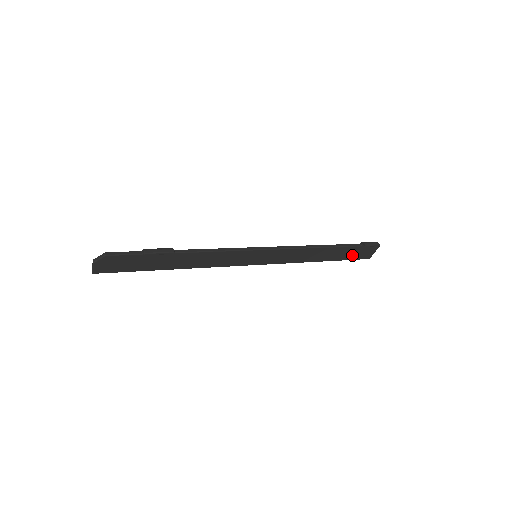
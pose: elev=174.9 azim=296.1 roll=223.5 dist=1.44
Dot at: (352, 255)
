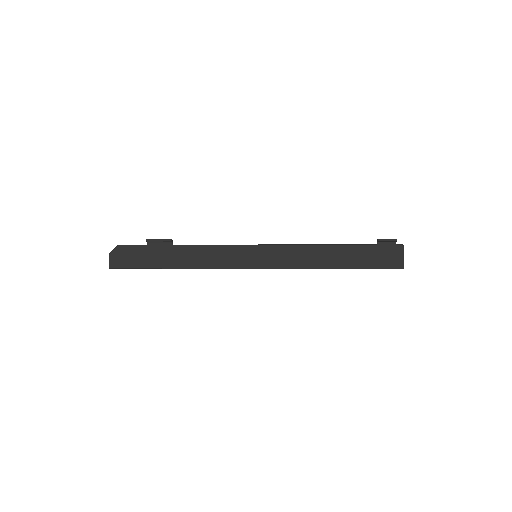
Dot at: (374, 260)
